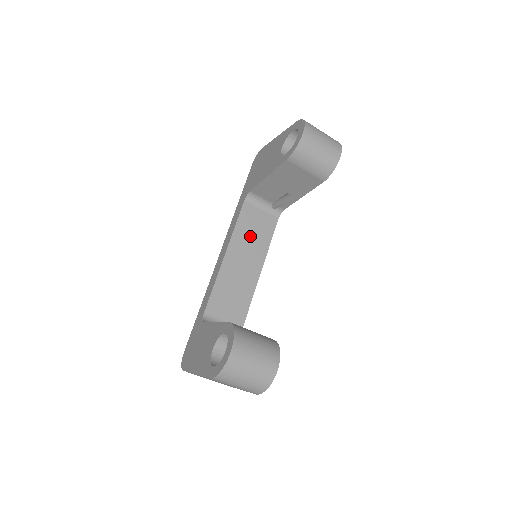
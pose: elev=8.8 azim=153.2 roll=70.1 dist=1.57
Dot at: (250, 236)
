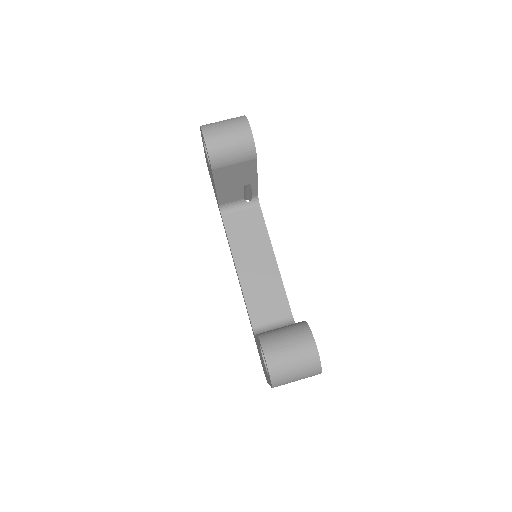
Dot at: (246, 239)
